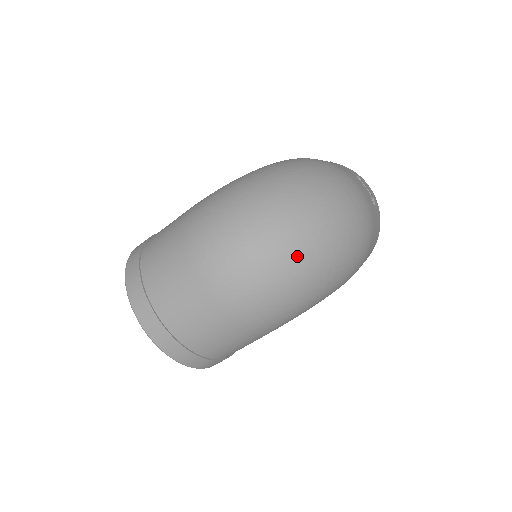
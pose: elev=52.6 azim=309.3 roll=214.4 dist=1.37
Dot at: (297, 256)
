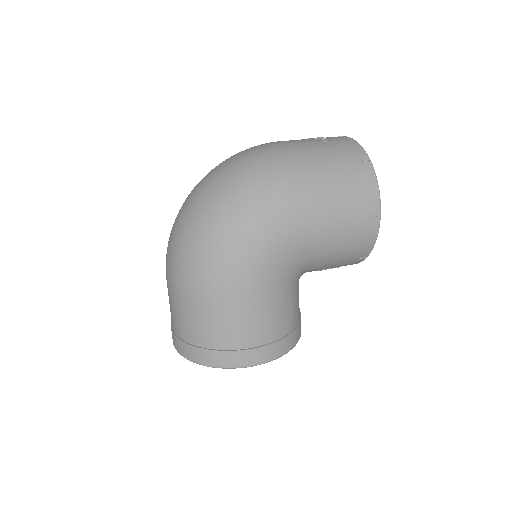
Dot at: (191, 215)
